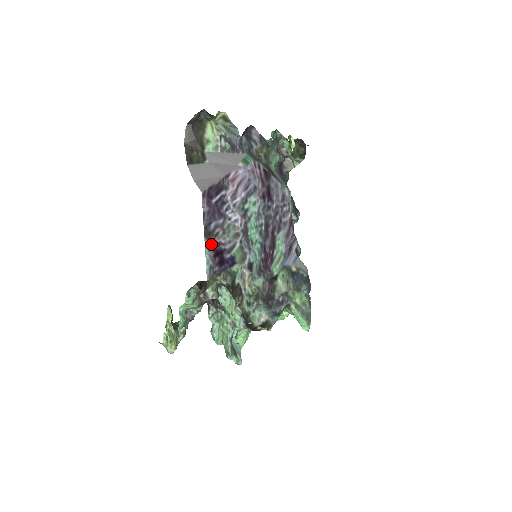
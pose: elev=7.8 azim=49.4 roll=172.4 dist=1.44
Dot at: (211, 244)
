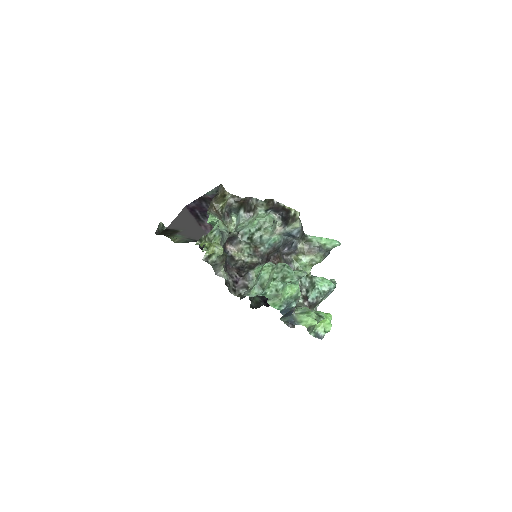
Dot at: (209, 199)
